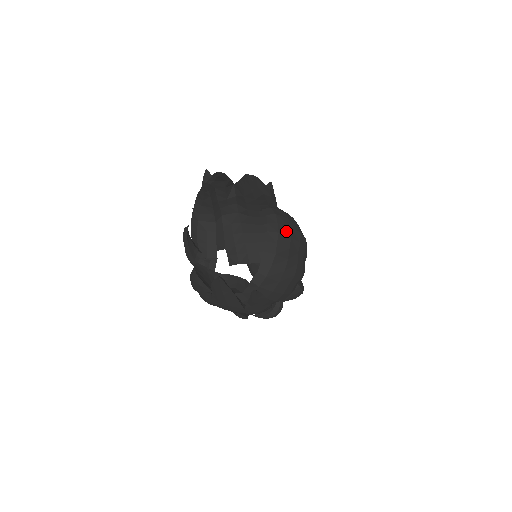
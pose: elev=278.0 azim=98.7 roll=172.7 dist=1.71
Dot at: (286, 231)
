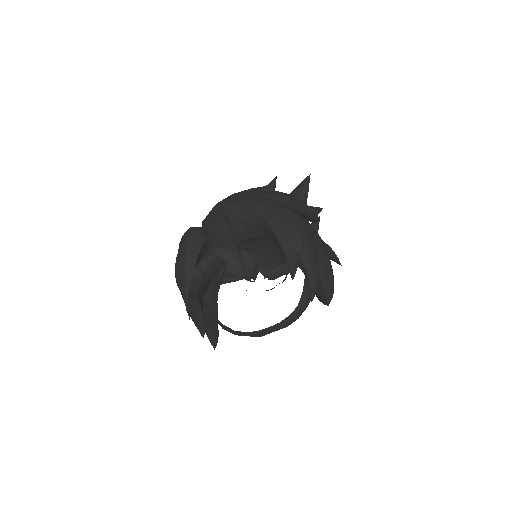
Dot at: (291, 323)
